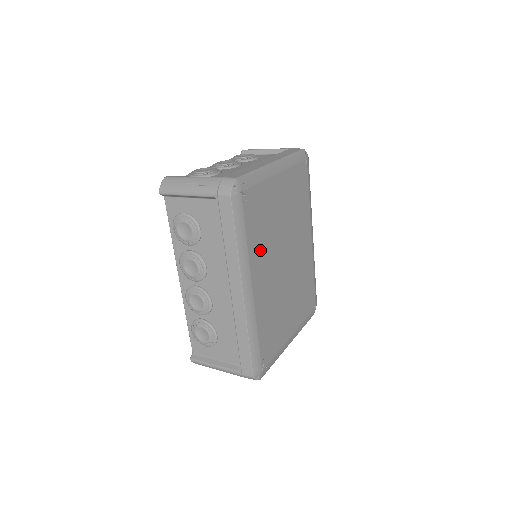
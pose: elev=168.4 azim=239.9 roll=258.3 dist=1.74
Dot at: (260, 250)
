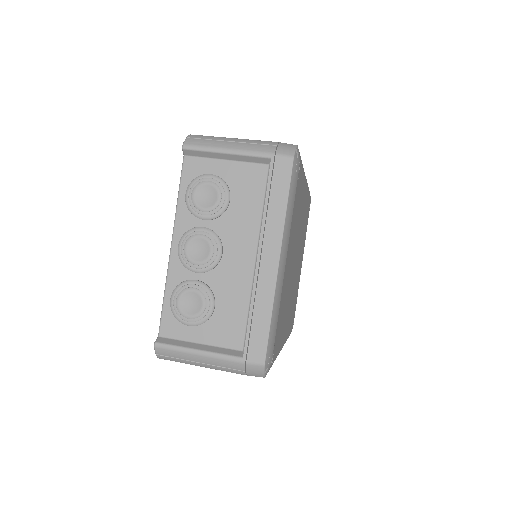
Dot at: (284, 321)
